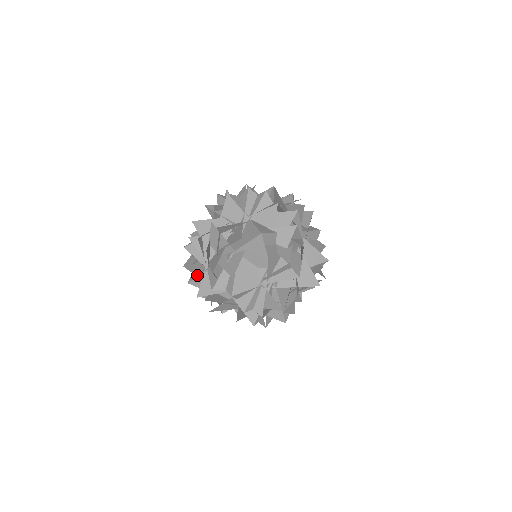
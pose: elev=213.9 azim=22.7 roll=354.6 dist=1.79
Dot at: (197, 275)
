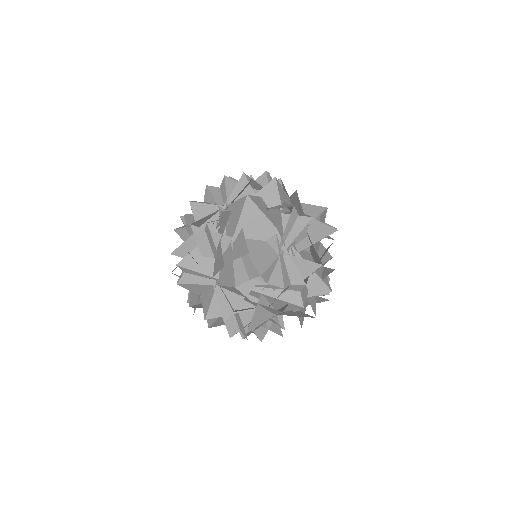
Dot at: (209, 302)
